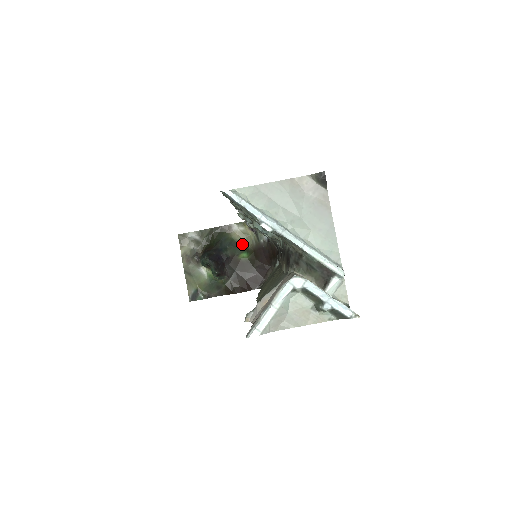
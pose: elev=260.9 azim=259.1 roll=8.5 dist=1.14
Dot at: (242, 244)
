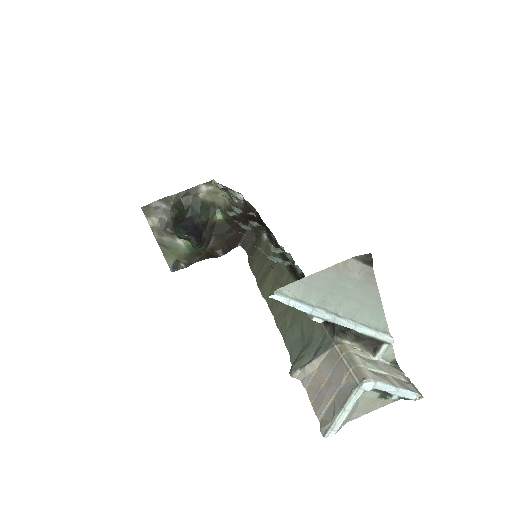
Dot at: (214, 204)
